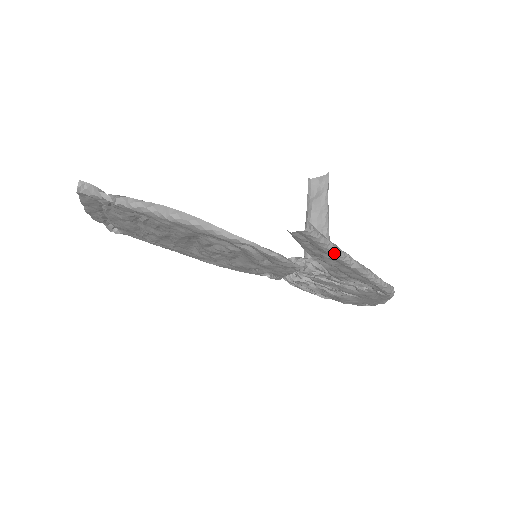
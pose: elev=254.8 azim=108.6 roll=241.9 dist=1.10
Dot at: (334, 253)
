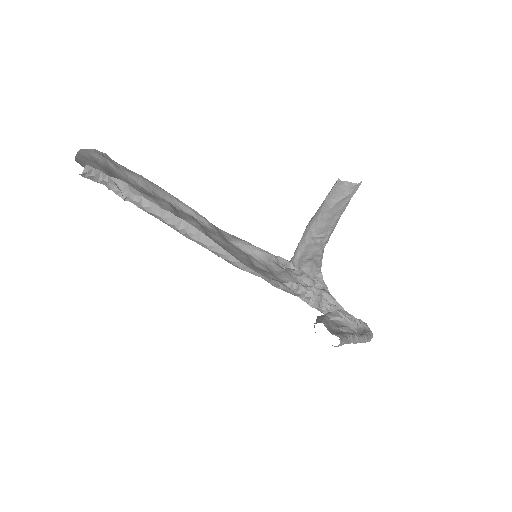
Dot at: occluded
